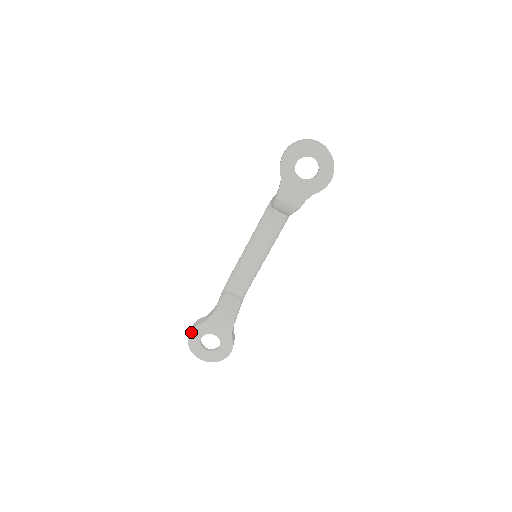
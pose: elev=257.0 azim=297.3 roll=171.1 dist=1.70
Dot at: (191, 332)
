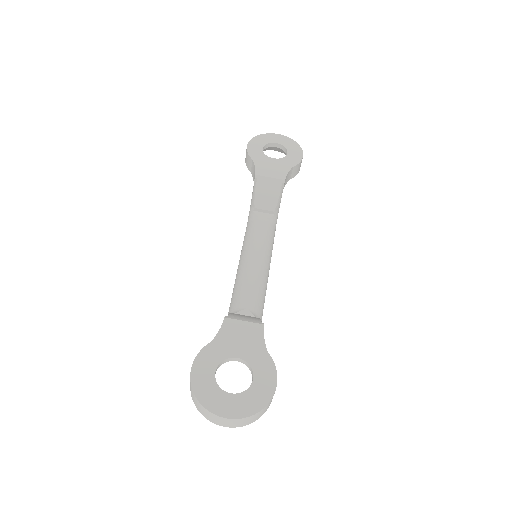
Dot at: (194, 365)
